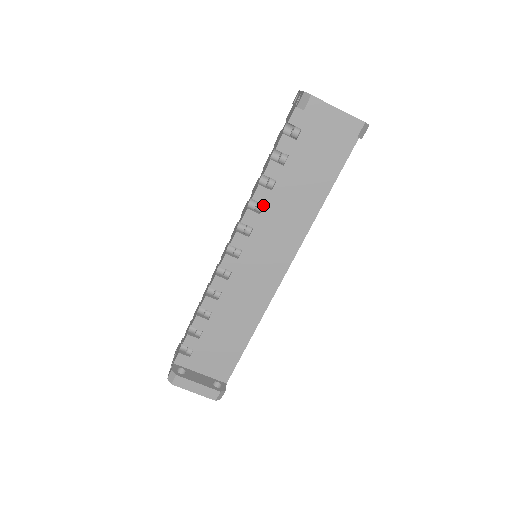
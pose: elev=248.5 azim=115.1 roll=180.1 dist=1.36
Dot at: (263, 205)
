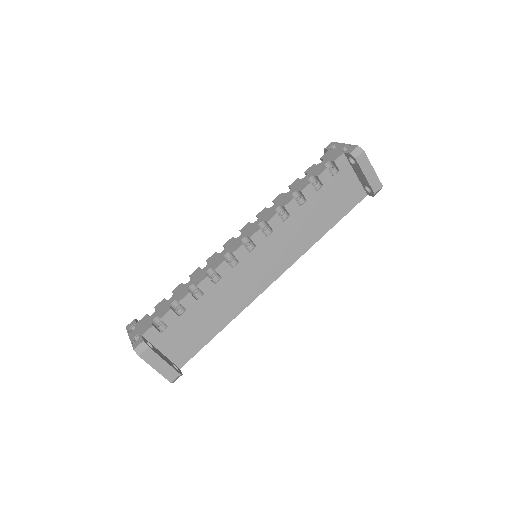
Dot at: (288, 215)
